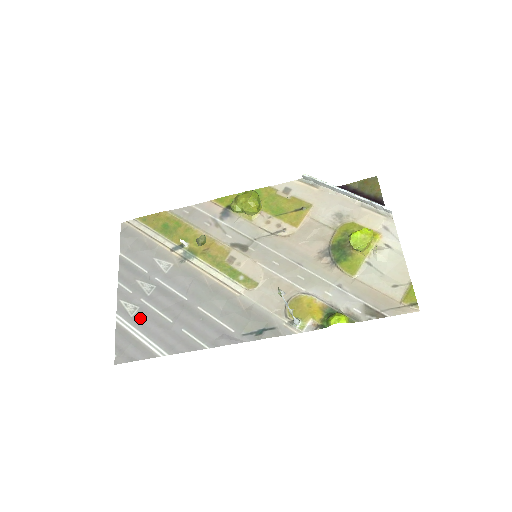
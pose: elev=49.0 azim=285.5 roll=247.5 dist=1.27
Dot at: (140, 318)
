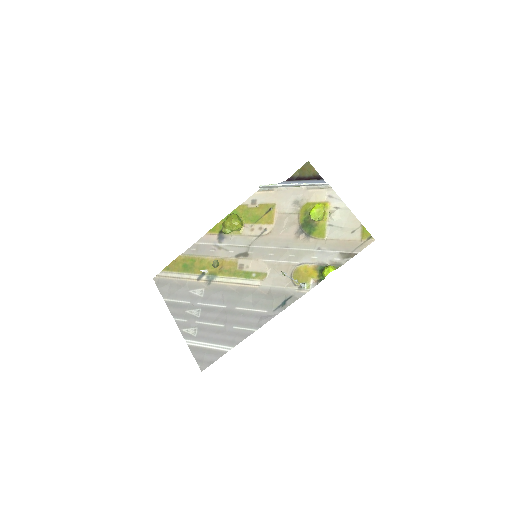
Dot at: (202, 334)
